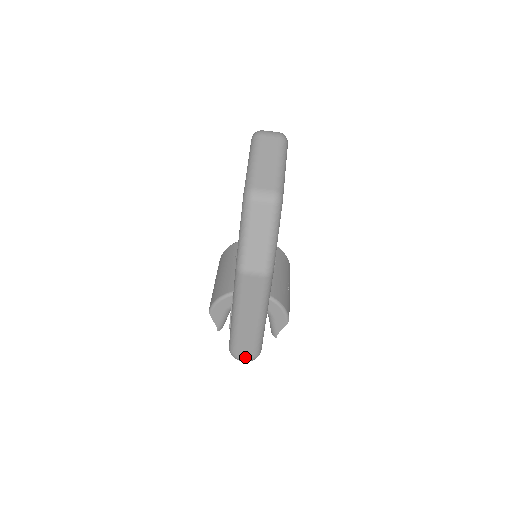
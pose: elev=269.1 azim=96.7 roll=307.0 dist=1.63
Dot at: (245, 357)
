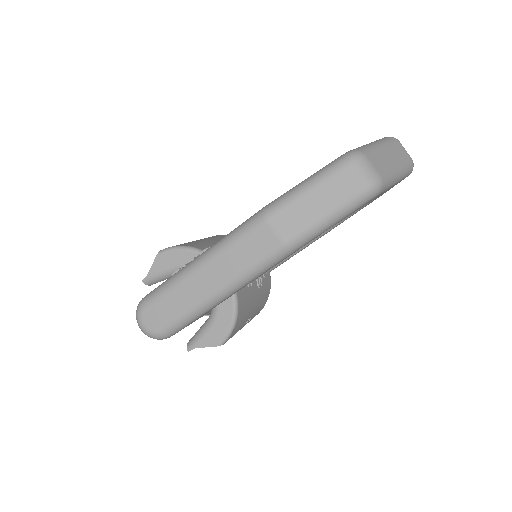
Dot at: (149, 323)
